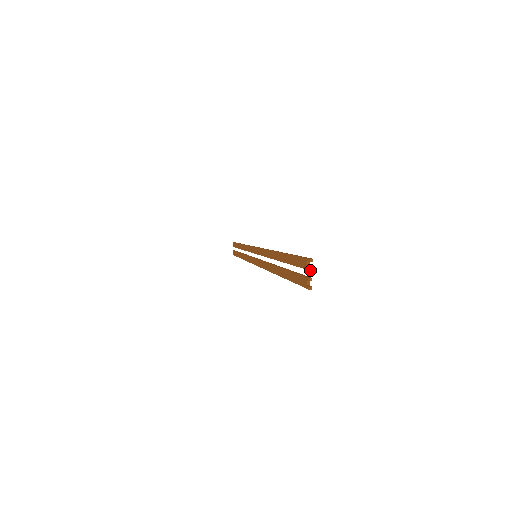
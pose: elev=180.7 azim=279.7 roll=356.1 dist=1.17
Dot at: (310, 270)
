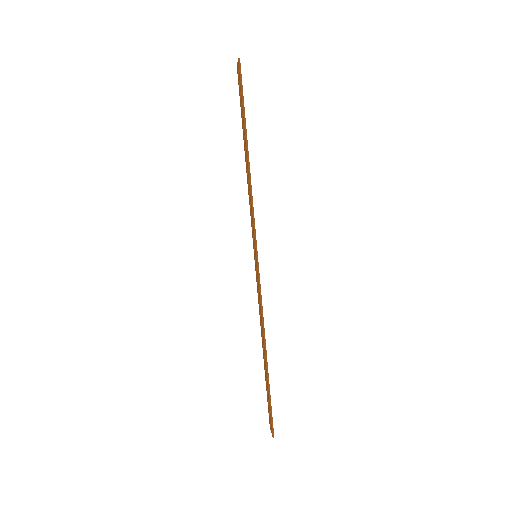
Dot at: (272, 434)
